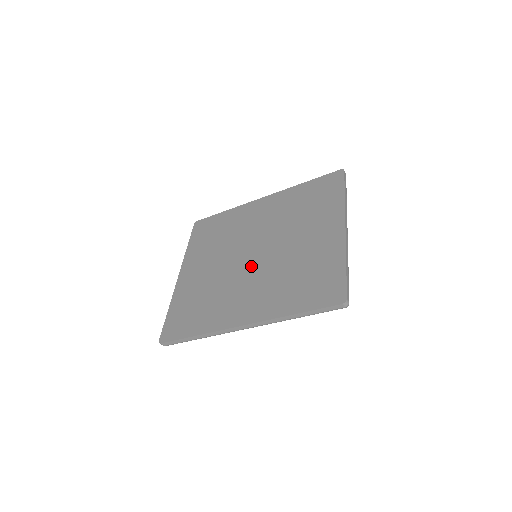
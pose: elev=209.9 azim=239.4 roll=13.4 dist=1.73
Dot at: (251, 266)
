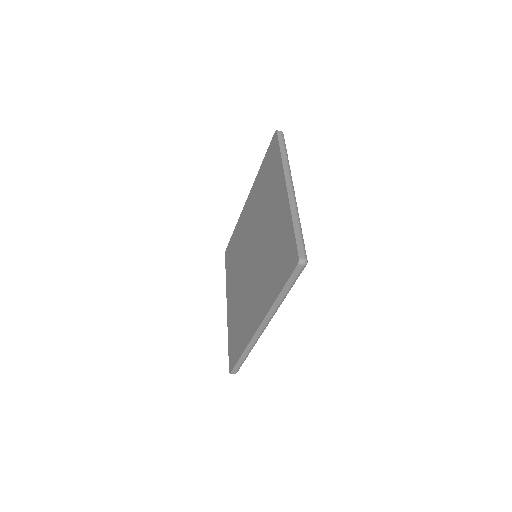
Dot at: (252, 269)
